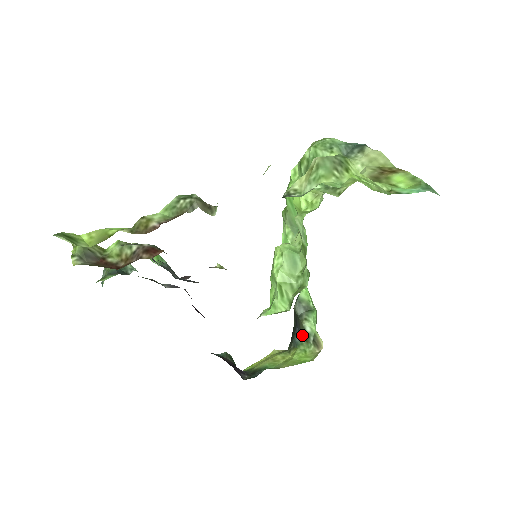
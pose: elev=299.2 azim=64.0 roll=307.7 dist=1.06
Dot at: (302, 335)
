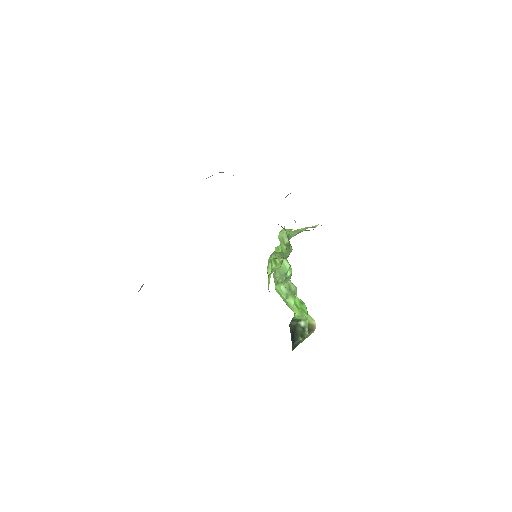
Dot at: (299, 335)
